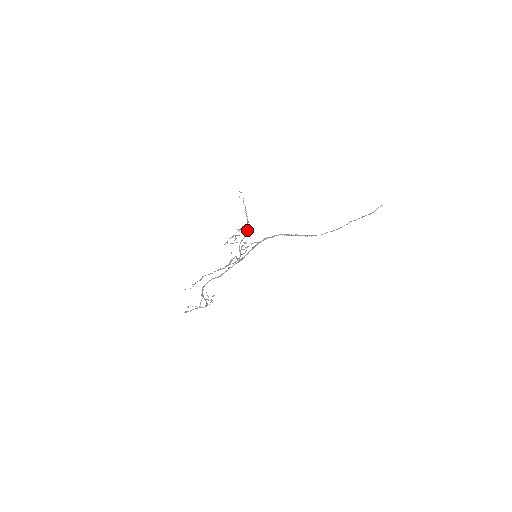
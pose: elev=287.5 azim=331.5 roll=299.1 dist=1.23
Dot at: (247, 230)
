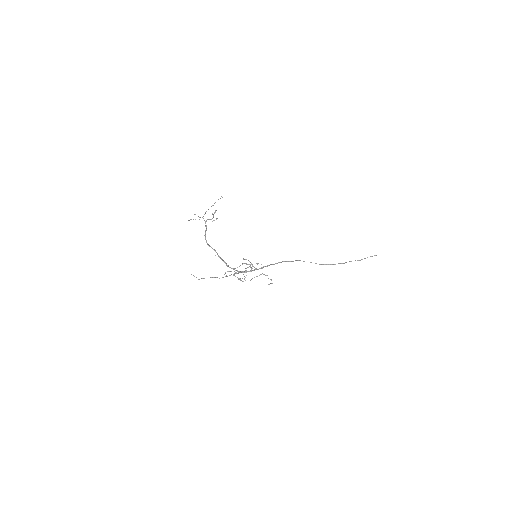
Dot at: (257, 276)
